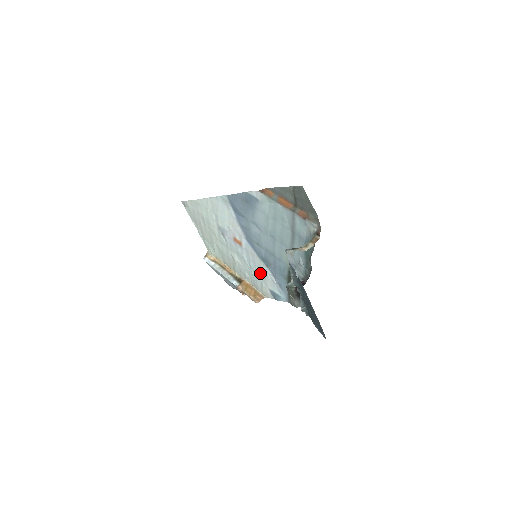
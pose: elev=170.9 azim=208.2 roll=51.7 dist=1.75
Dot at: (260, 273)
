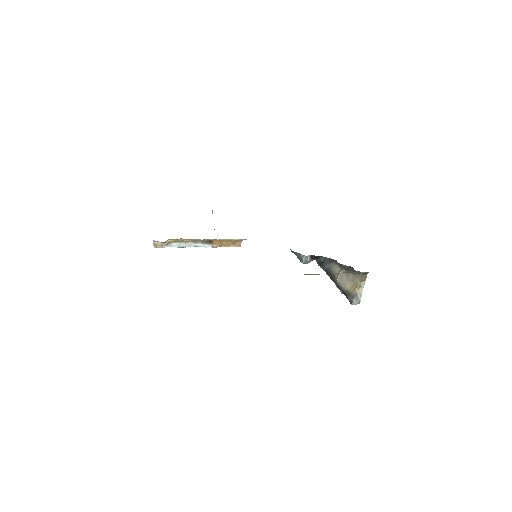
Dot at: occluded
